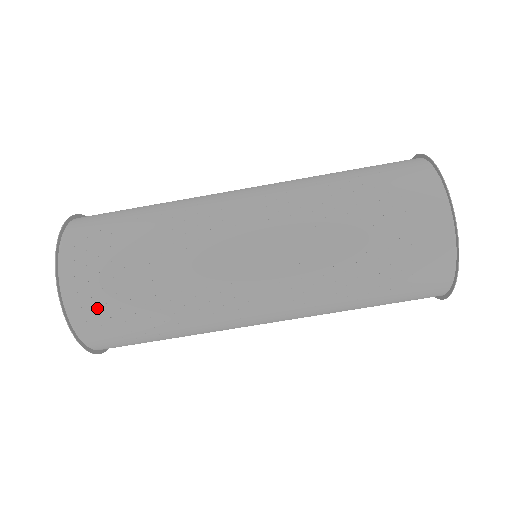
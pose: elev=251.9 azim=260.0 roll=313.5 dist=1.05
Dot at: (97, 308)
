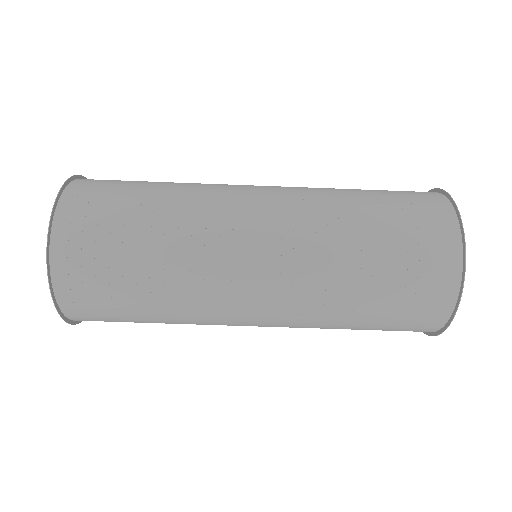
Dot at: (89, 212)
